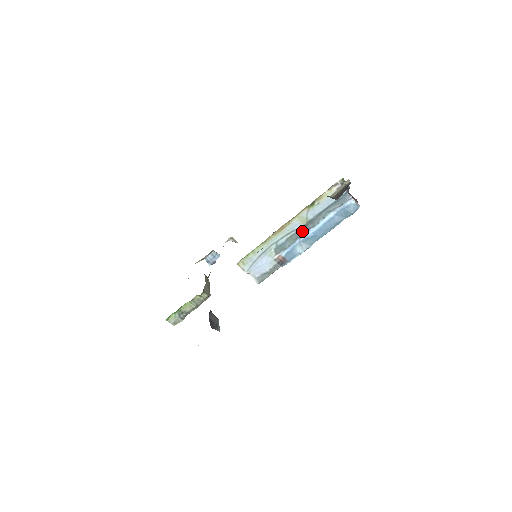
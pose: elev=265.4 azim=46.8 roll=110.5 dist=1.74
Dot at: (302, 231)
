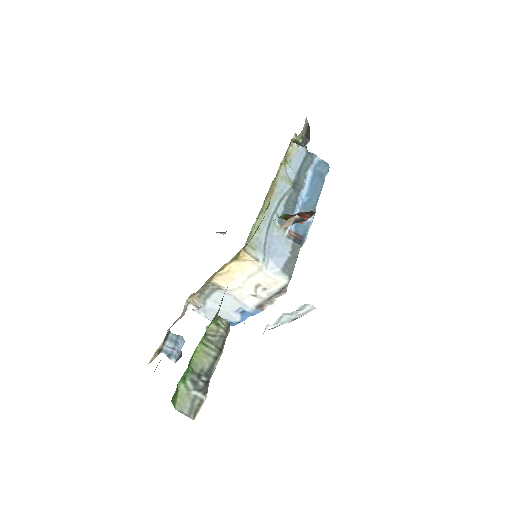
Dot at: (294, 194)
